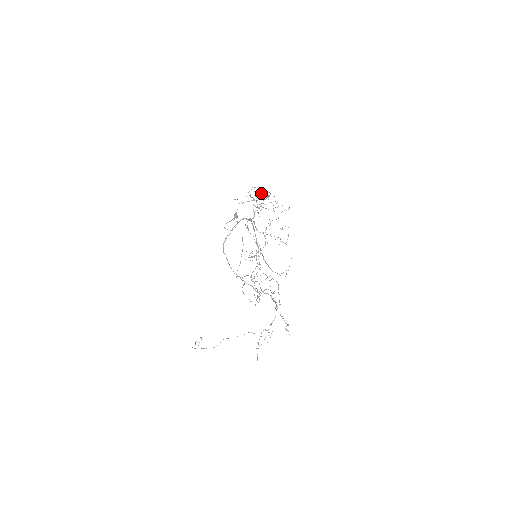
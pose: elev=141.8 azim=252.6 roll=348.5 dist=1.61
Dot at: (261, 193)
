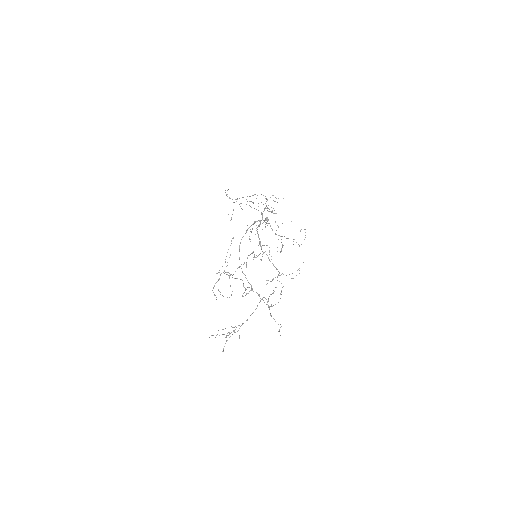
Dot at: occluded
